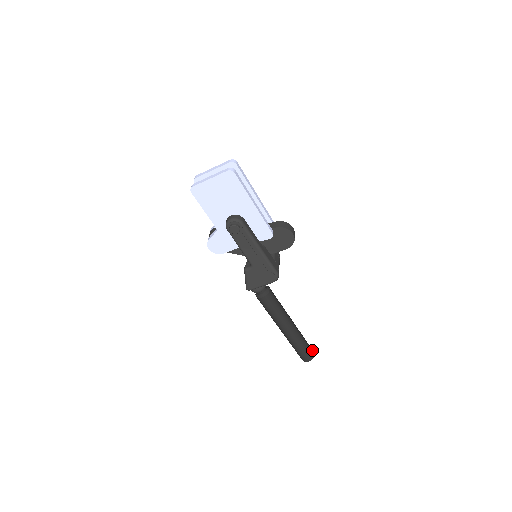
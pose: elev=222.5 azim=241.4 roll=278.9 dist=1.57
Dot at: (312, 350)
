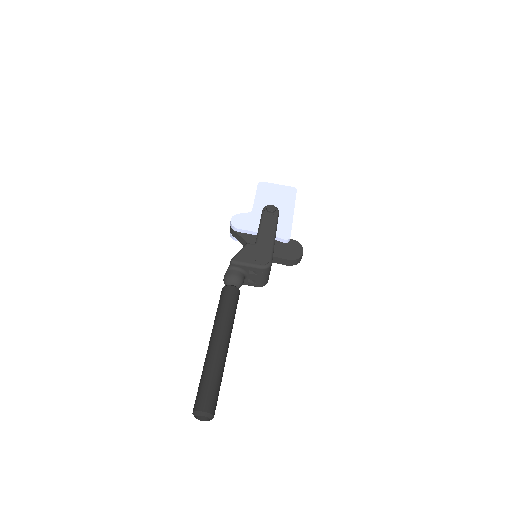
Dot at: (215, 409)
